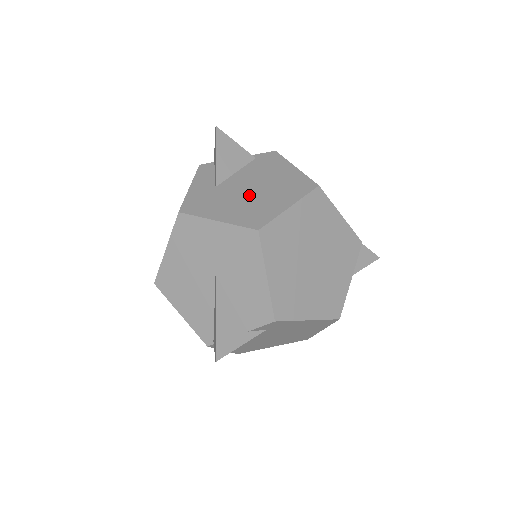
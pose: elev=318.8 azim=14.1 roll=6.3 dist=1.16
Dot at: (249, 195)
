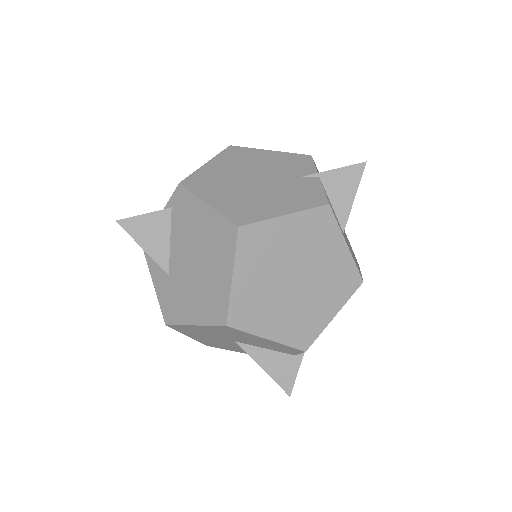
Dot at: (196, 275)
